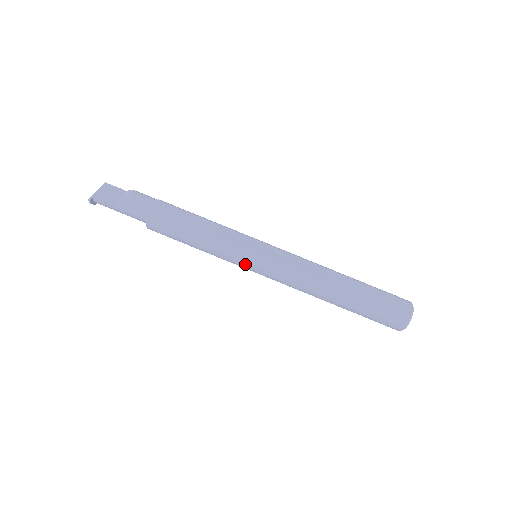
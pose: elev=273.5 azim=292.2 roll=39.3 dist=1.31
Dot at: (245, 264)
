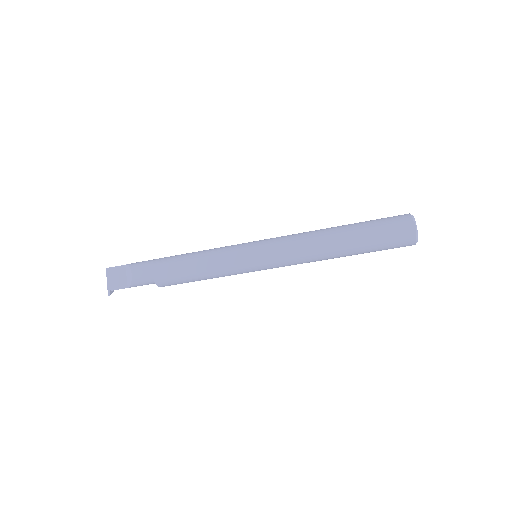
Dot at: occluded
